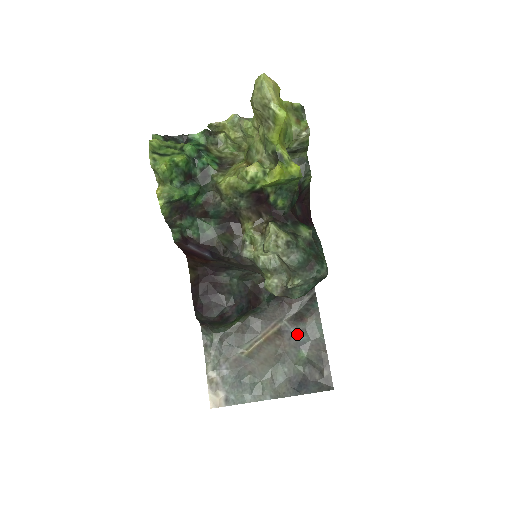
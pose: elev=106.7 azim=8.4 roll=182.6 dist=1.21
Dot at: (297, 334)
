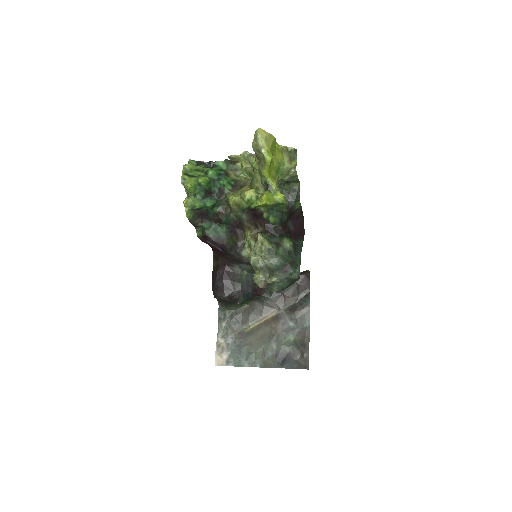
Dot at: (290, 322)
